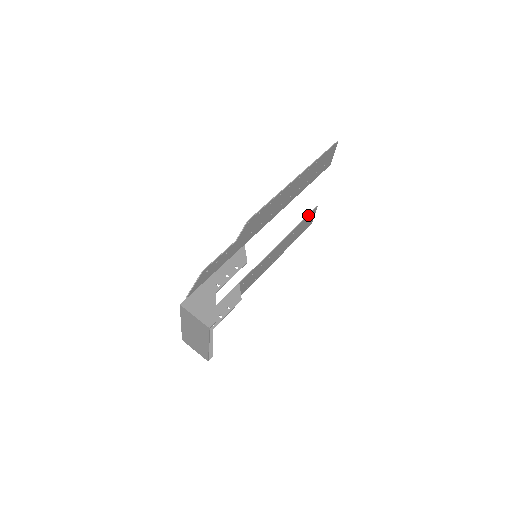
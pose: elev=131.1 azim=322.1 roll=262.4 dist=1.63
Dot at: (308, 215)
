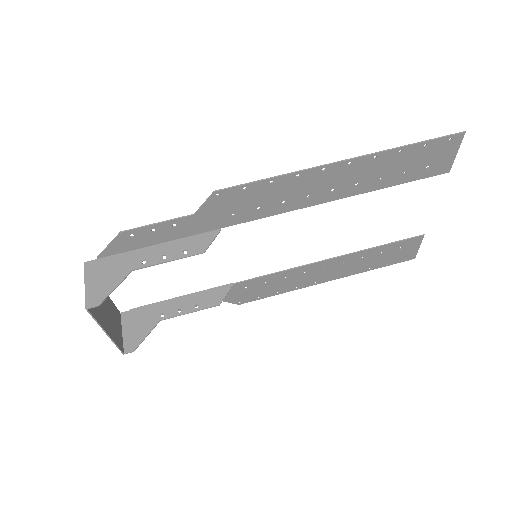
Dot at: (400, 241)
